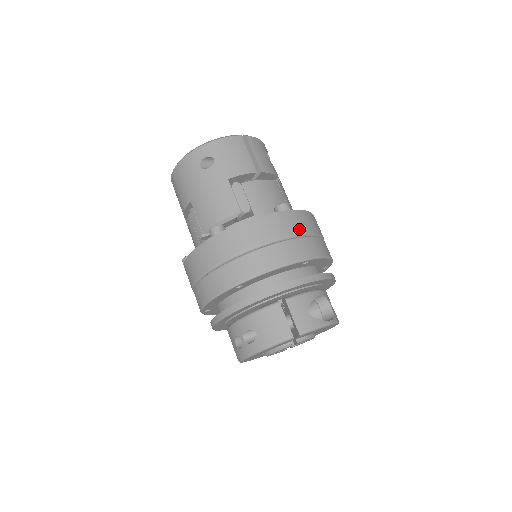
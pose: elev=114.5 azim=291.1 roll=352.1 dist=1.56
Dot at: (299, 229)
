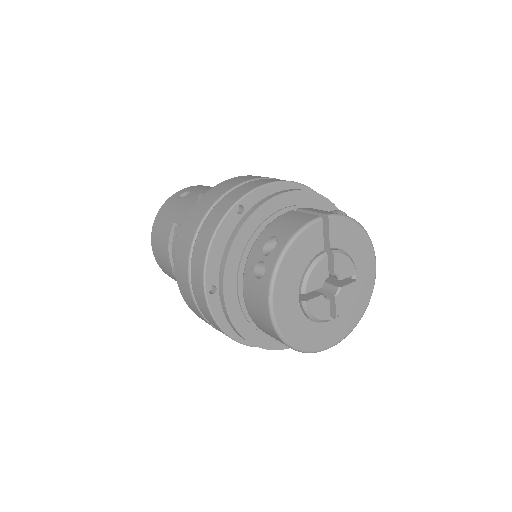
Dot at: occluded
